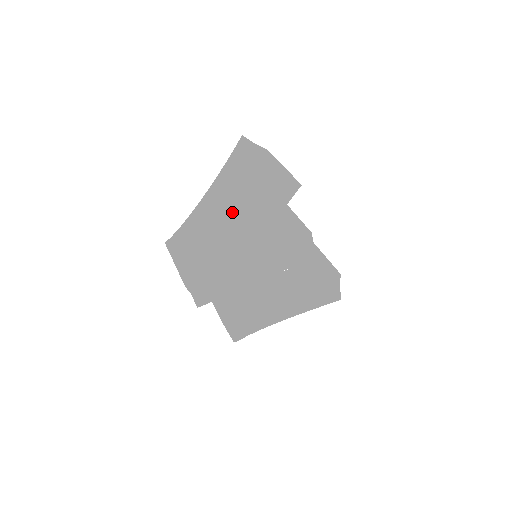
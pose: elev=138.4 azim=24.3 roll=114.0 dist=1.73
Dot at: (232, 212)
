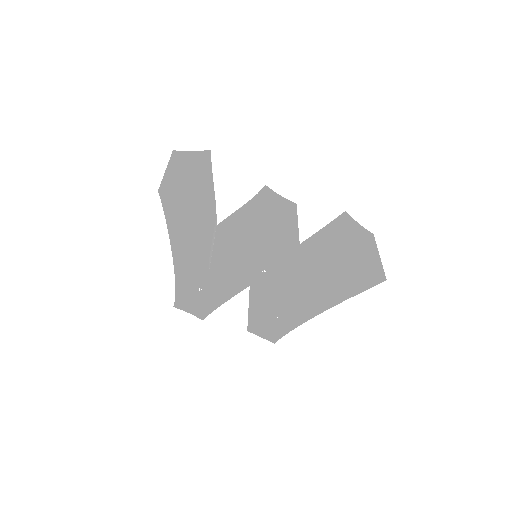
Dot at: occluded
